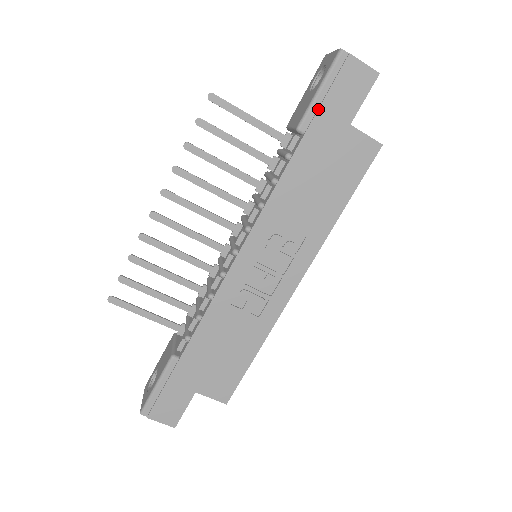
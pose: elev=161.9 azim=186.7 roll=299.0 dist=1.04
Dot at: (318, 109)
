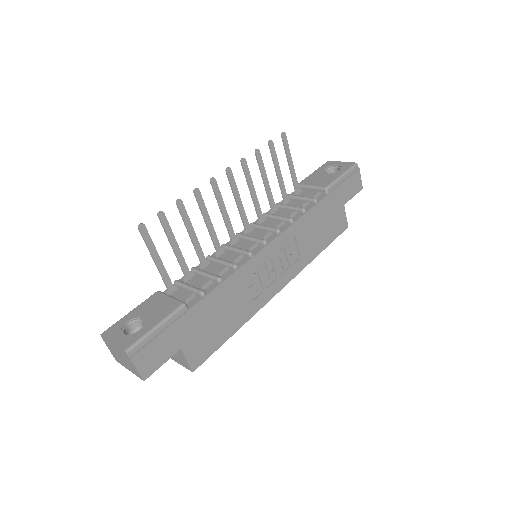
Dot at: (339, 185)
